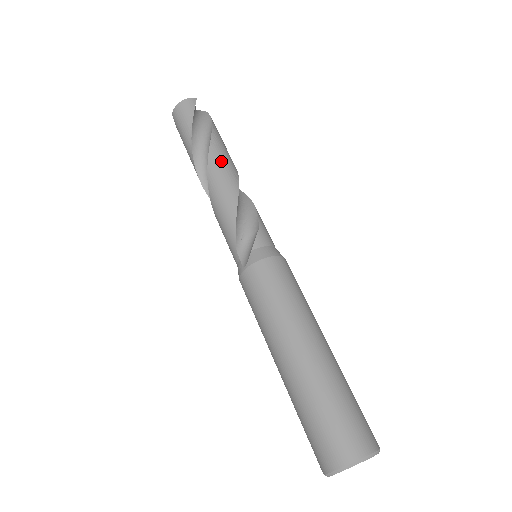
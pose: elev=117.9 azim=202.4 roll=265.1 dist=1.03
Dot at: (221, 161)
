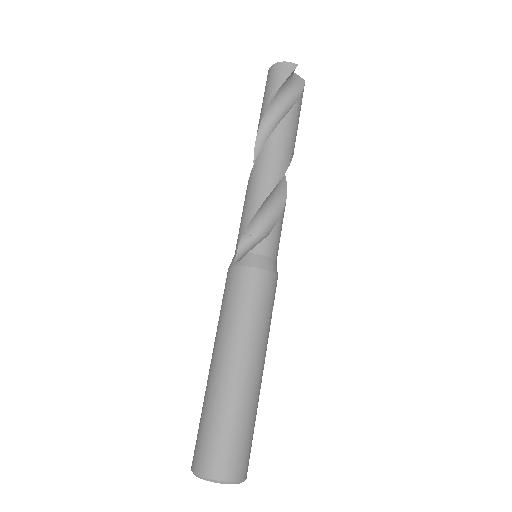
Dot at: (278, 148)
